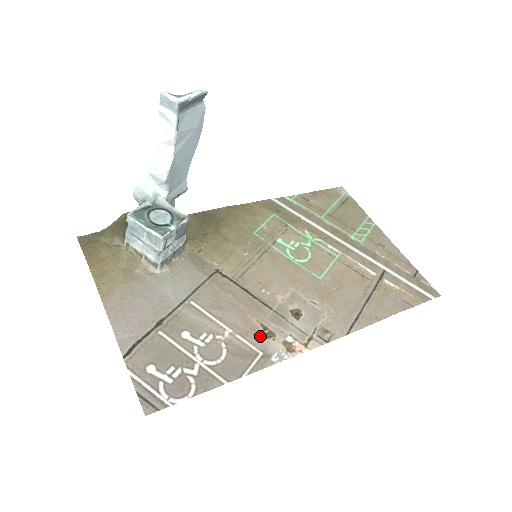
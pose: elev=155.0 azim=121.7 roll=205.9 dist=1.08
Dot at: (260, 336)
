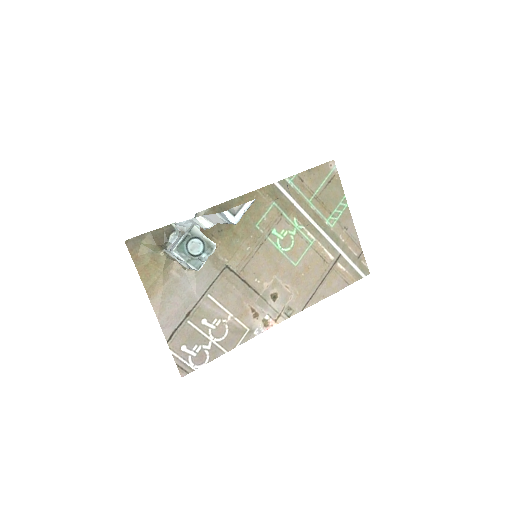
Dot at: (249, 317)
